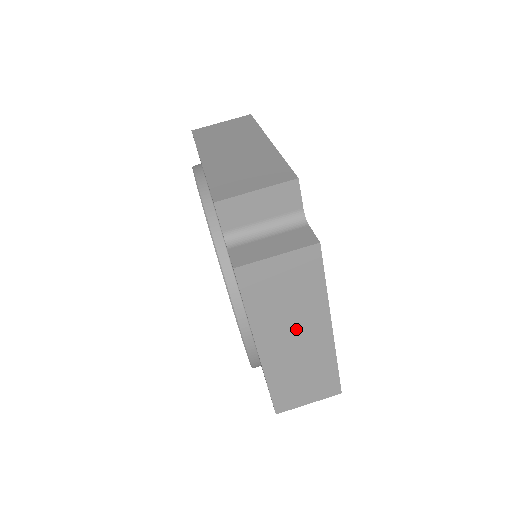
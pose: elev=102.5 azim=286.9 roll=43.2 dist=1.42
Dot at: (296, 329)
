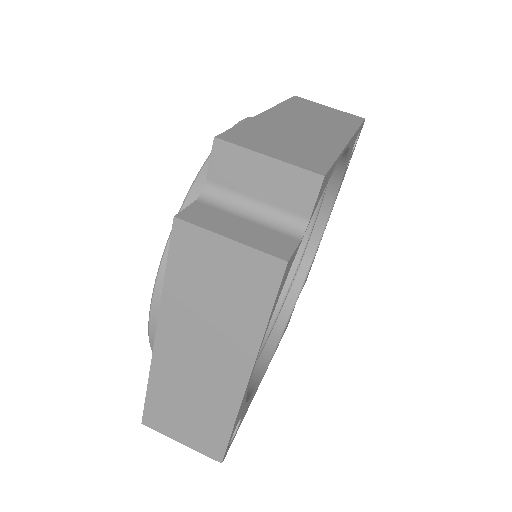
Dot at: (208, 346)
